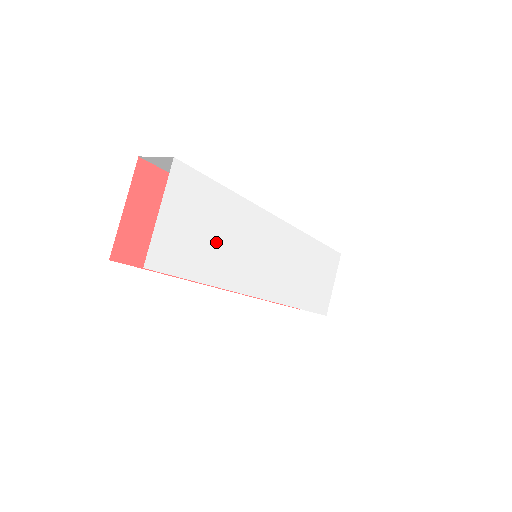
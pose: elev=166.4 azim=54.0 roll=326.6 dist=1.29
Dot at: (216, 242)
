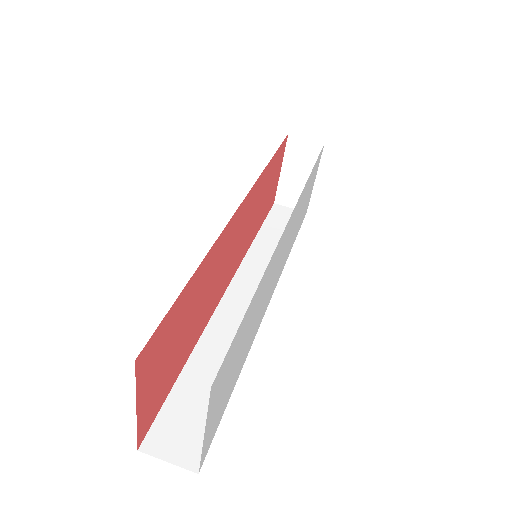
Dot at: (243, 346)
